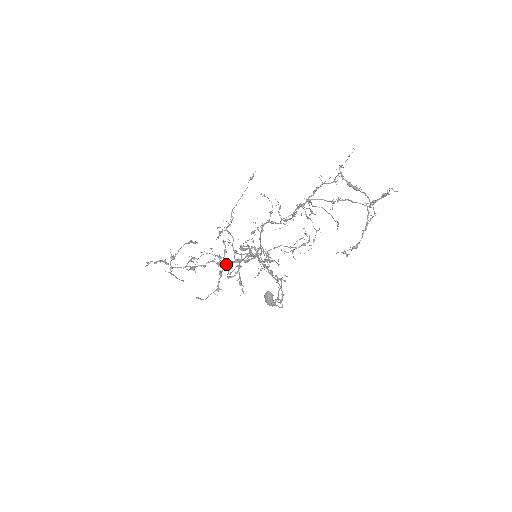
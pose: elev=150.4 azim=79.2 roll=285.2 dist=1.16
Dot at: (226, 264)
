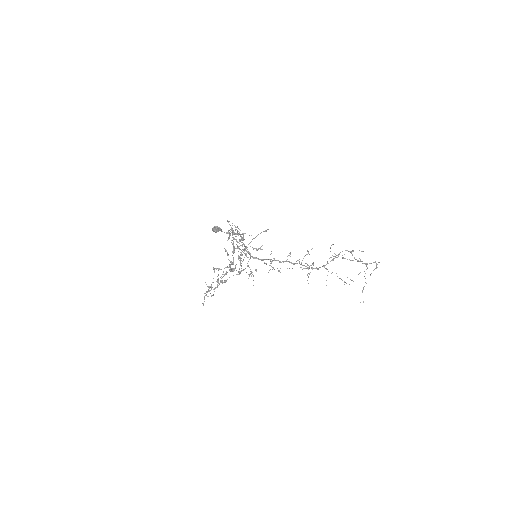
Dot at: occluded
